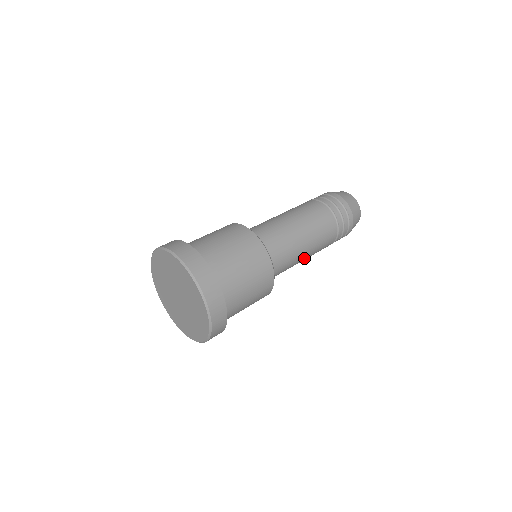
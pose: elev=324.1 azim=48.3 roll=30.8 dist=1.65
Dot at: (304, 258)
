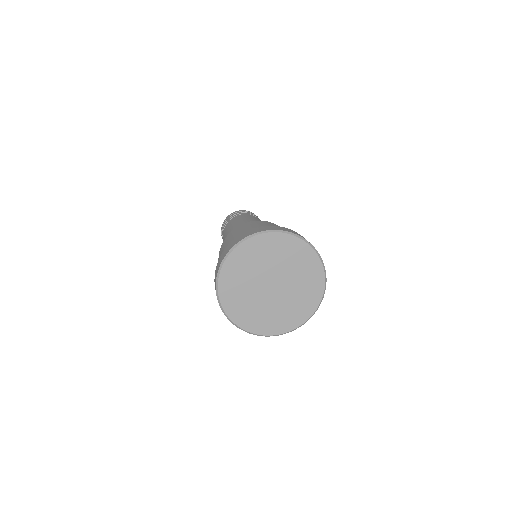
Dot at: occluded
